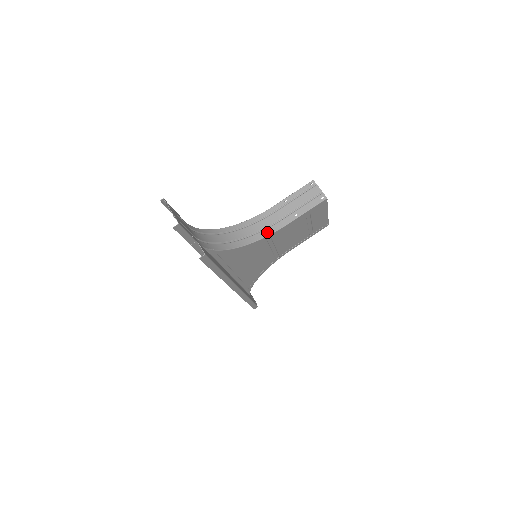
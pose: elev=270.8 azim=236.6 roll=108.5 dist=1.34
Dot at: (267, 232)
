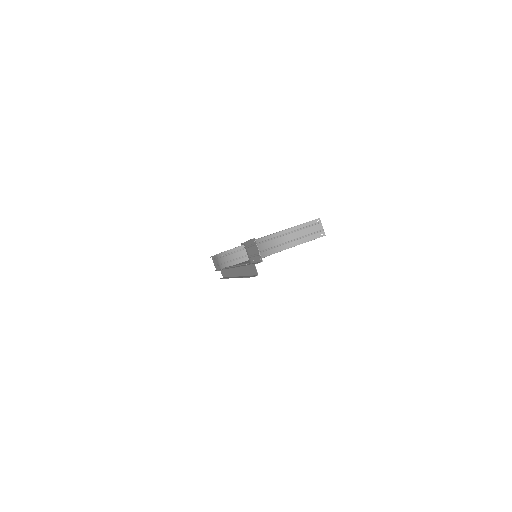
Dot at: (279, 249)
